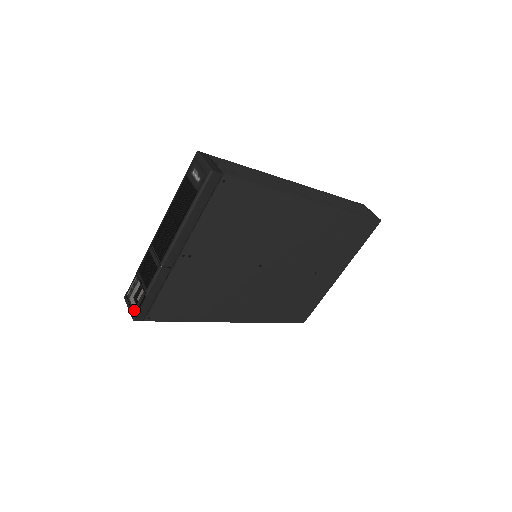
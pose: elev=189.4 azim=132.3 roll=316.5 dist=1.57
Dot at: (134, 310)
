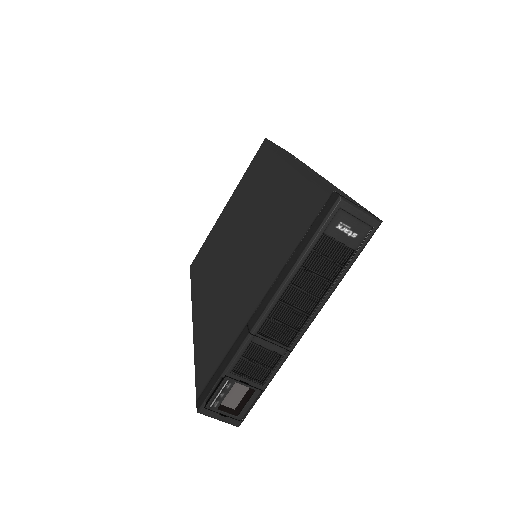
Dot at: (239, 417)
